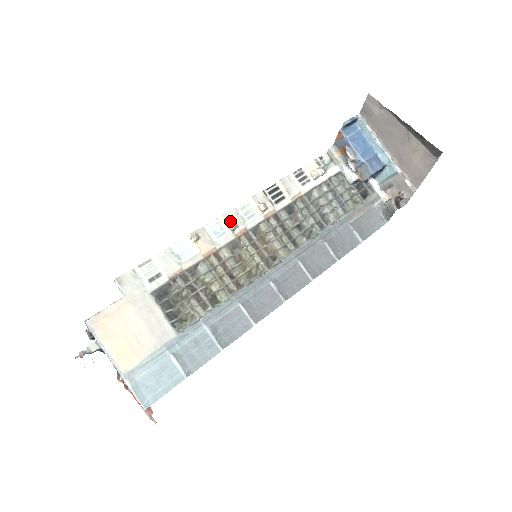
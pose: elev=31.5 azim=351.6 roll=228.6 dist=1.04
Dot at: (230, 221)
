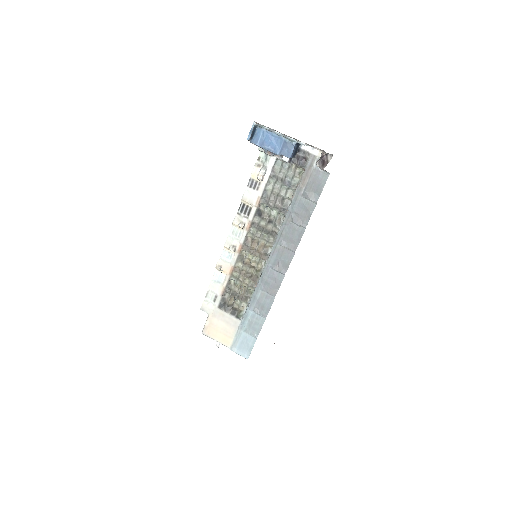
Dot at: (229, 247)
